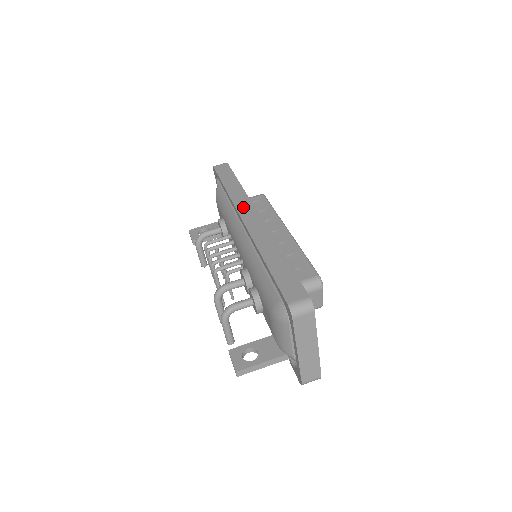
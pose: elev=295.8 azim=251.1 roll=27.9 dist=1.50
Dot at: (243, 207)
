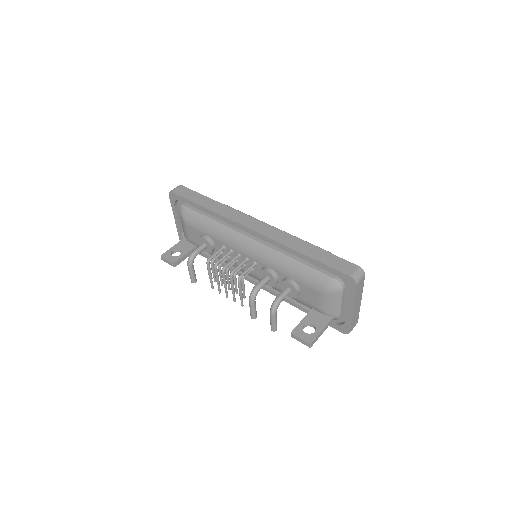
Dot at: (240, 219)
